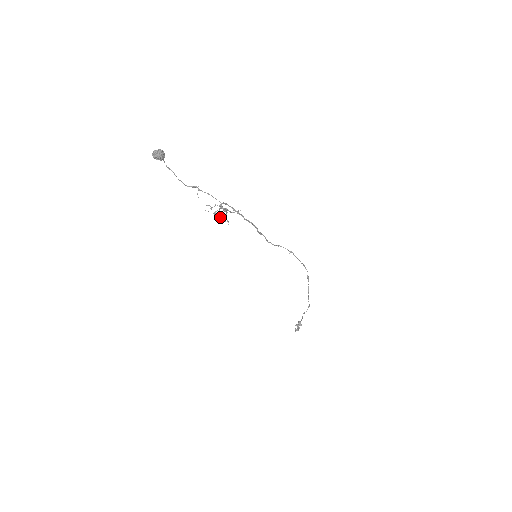
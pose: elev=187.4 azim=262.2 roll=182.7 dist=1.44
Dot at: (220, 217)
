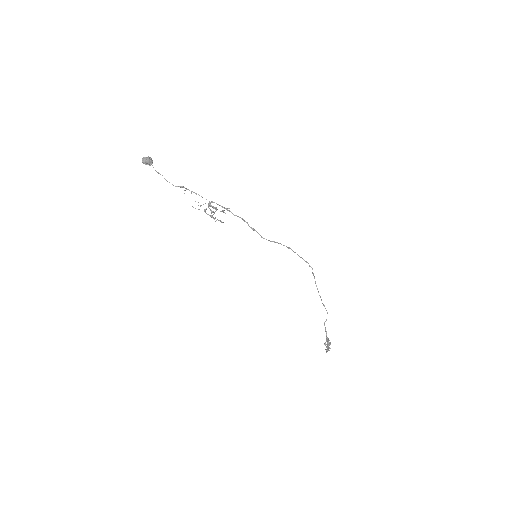
Dot at: (212, 216)
